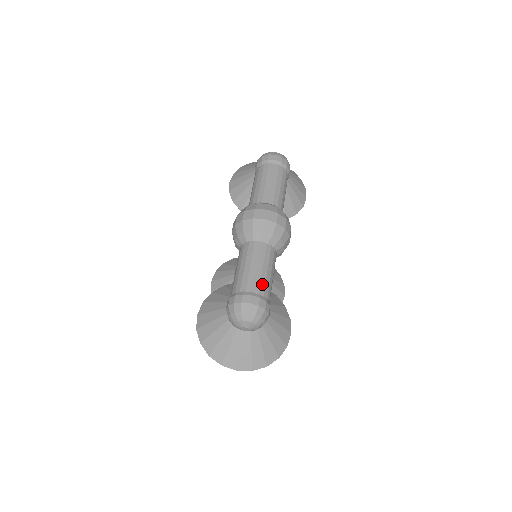
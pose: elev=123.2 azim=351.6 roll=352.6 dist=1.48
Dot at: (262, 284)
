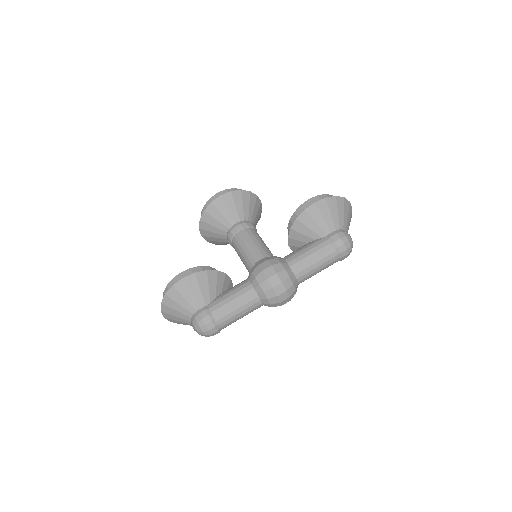
Dot at: (230, 324)
